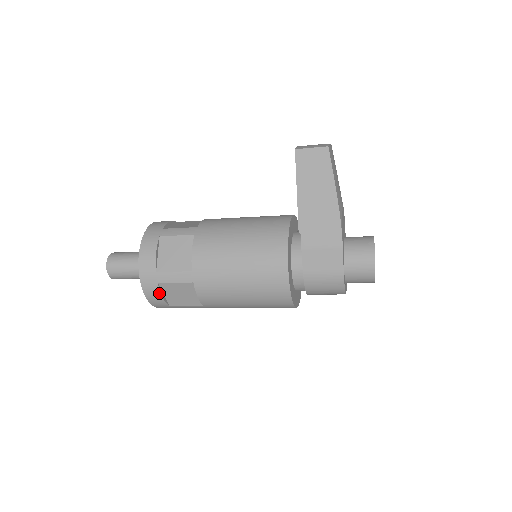
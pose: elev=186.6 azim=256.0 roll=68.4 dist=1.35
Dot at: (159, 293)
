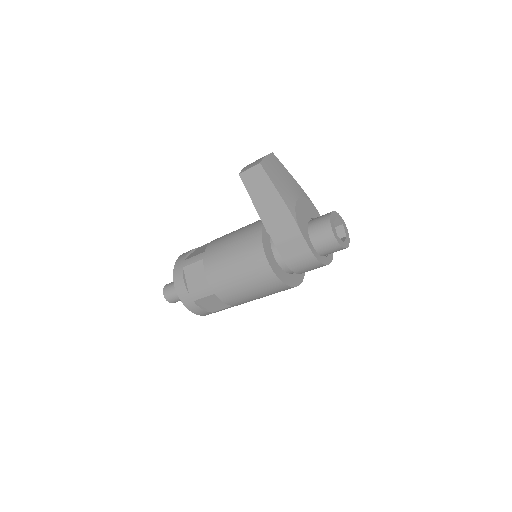
Dot at: (198, 307)
